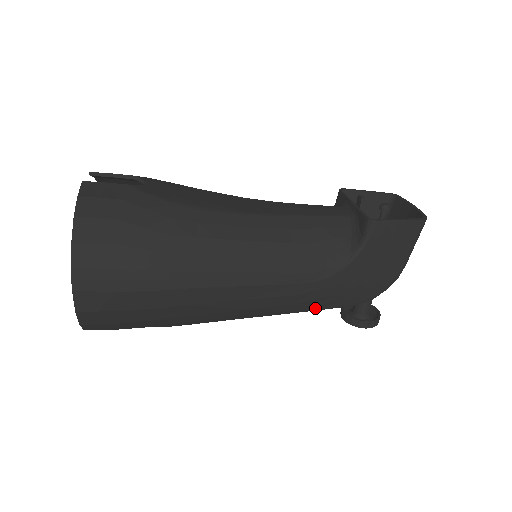
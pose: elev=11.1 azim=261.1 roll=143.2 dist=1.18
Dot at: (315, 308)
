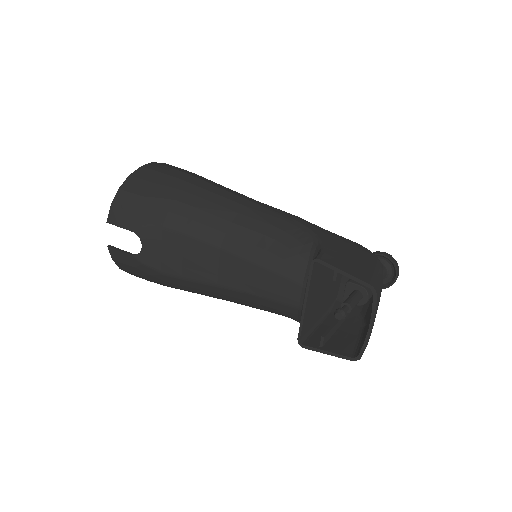
Dot at: occluded
